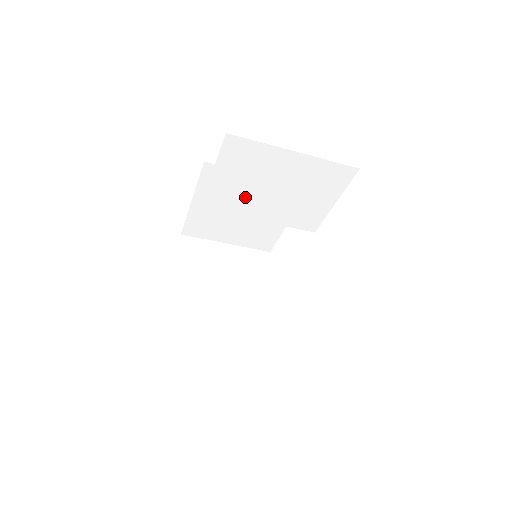
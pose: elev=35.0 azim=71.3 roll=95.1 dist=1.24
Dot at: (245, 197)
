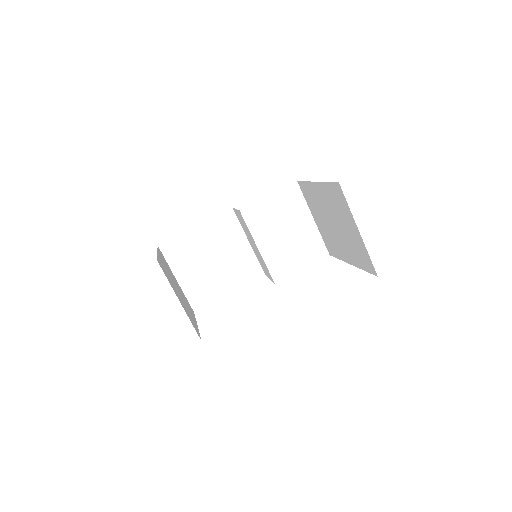
Dot at: (268, 225)
